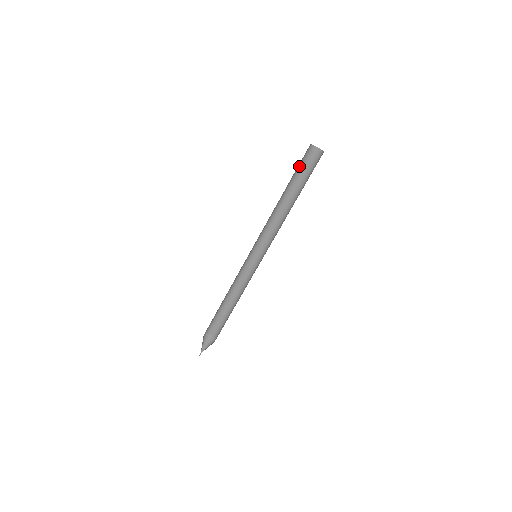
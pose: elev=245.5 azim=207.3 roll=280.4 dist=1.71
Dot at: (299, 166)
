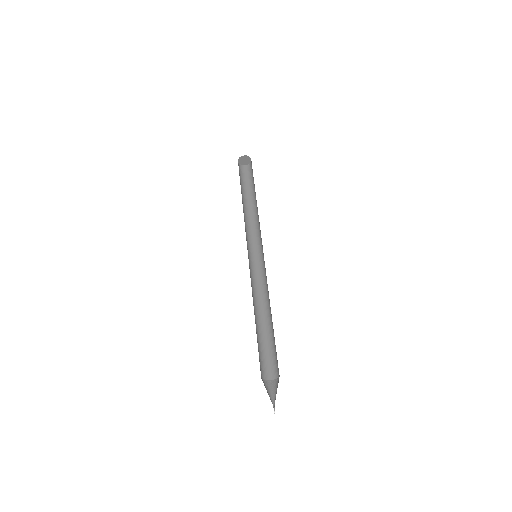
Dot at: (247, 181)
